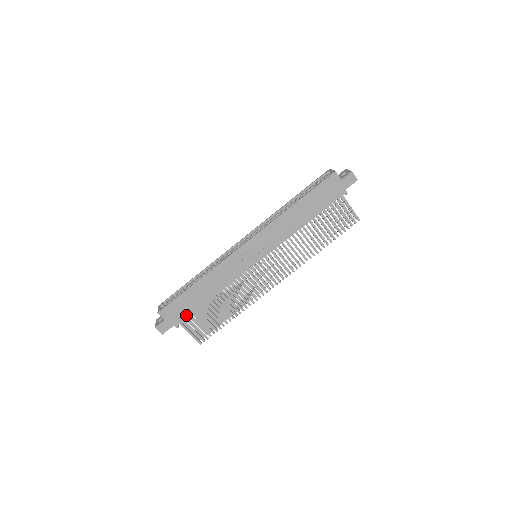
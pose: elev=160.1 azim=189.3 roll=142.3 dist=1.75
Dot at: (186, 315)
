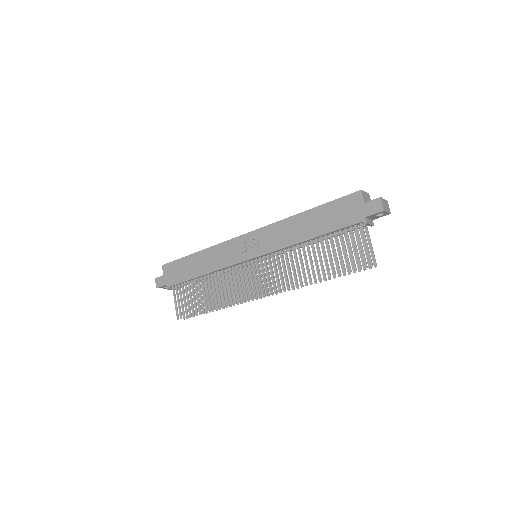
Dot at: (178, 280)
